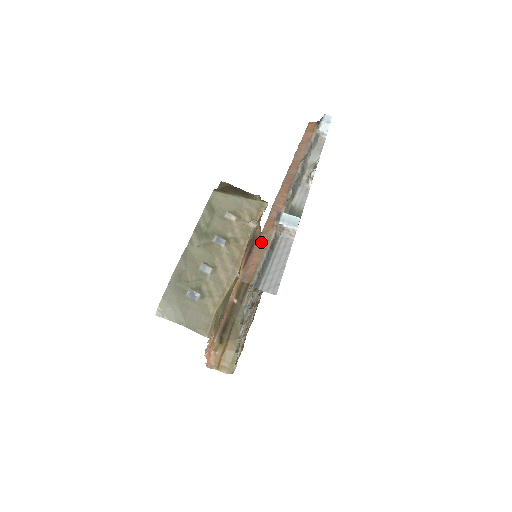
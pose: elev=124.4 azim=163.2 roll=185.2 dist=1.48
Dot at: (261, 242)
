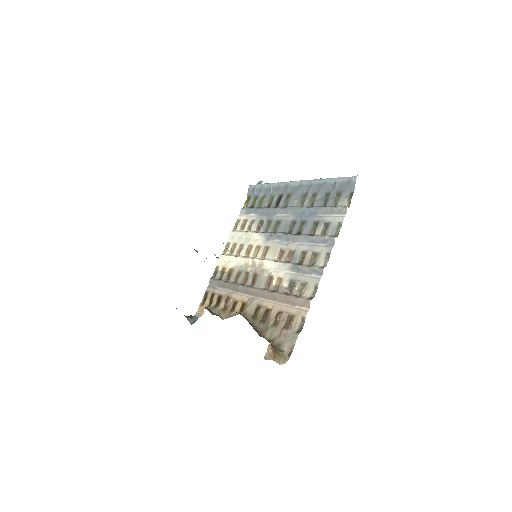
Dot at: (331, 179)
